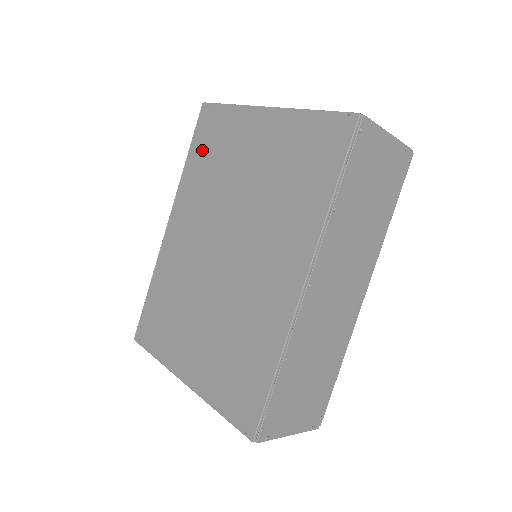
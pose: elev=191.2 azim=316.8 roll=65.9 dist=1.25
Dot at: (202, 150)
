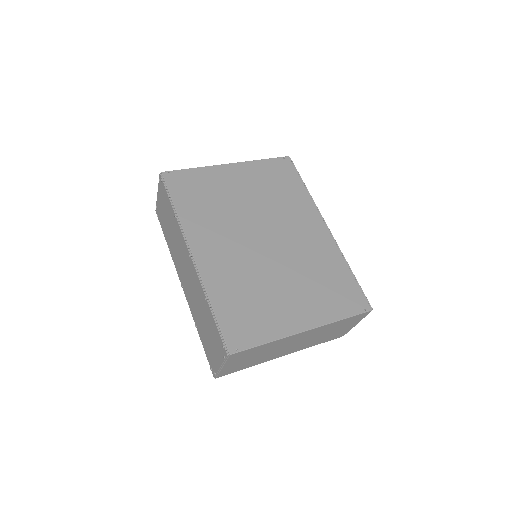
Dot at: (188, 197)
